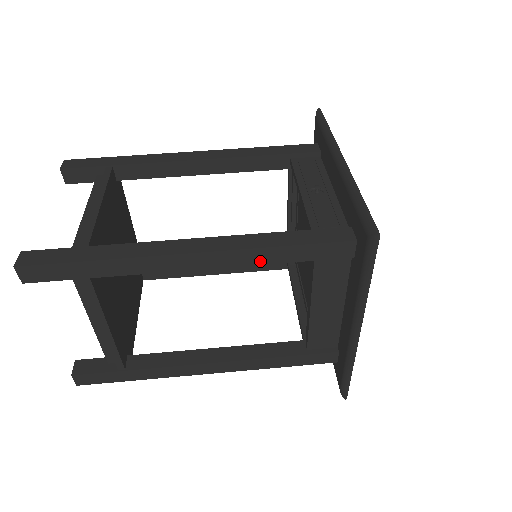
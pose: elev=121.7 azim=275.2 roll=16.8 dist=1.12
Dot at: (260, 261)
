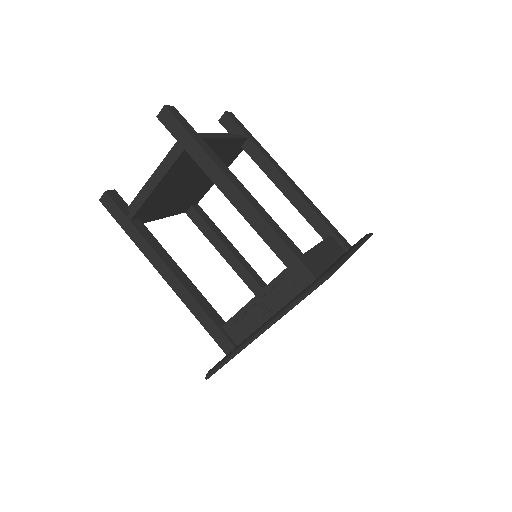
Dot at: occluded
